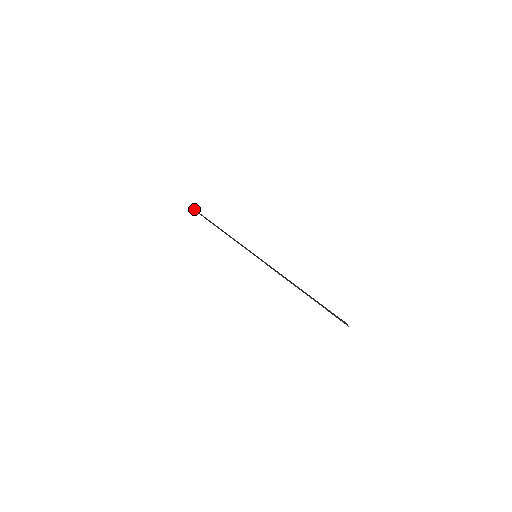
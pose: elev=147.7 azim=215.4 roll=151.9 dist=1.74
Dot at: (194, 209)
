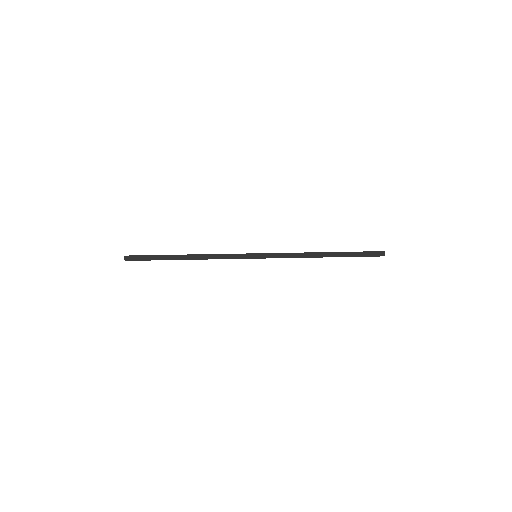
Dot at: (125, 257)
